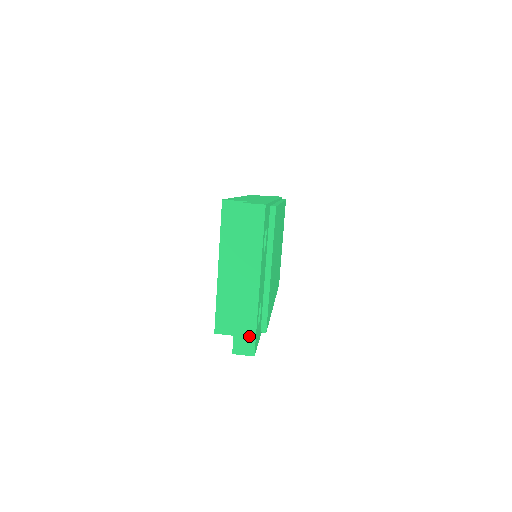
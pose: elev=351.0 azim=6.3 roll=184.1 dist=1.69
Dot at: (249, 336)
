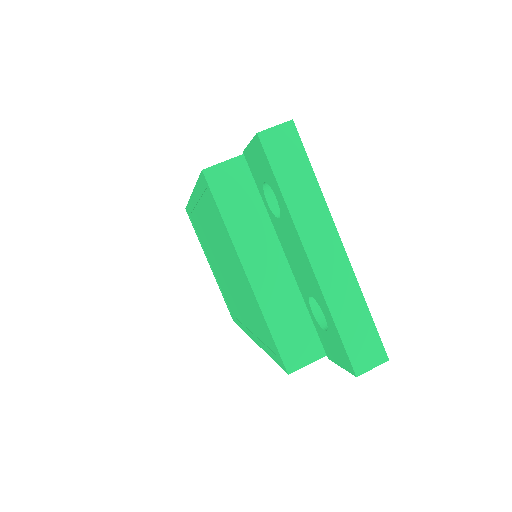
Dot at: (367, 334)
